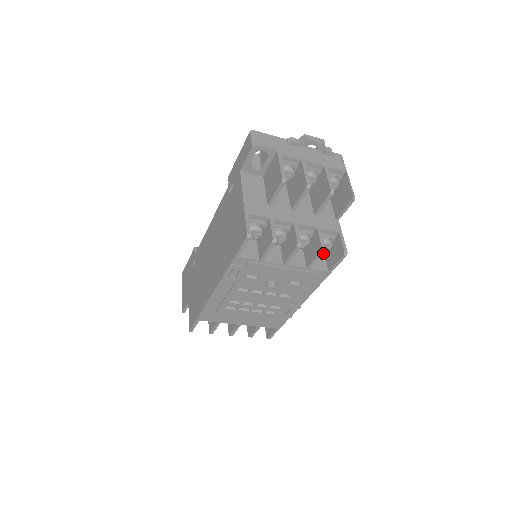
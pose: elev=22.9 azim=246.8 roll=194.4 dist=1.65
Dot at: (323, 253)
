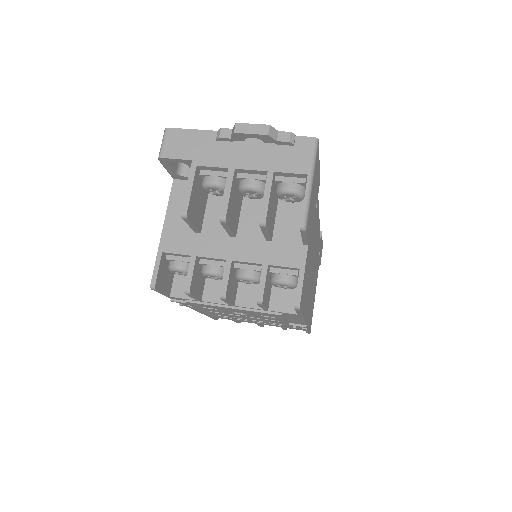
Dot at: occluded
